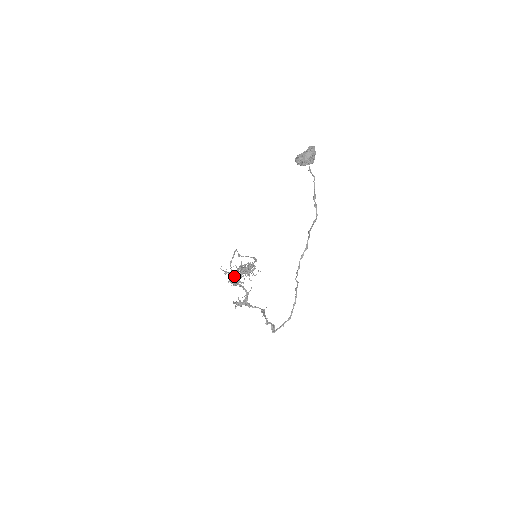
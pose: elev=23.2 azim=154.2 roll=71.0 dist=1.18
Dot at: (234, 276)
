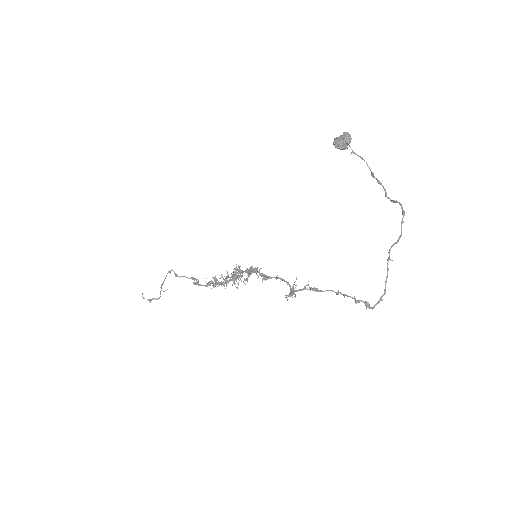
Dot at: (250, 274)
